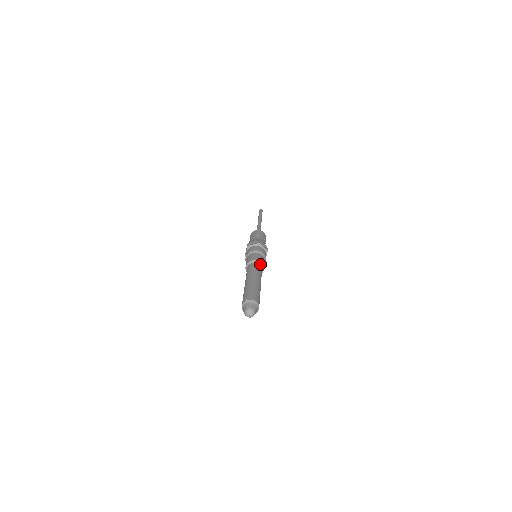
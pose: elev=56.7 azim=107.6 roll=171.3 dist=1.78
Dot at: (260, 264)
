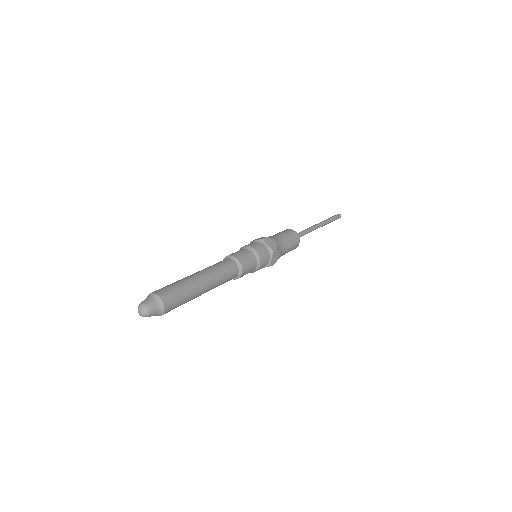
Dot at: (236, 262)
